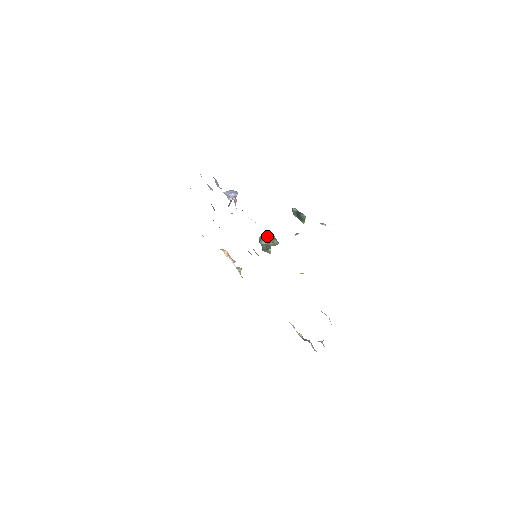
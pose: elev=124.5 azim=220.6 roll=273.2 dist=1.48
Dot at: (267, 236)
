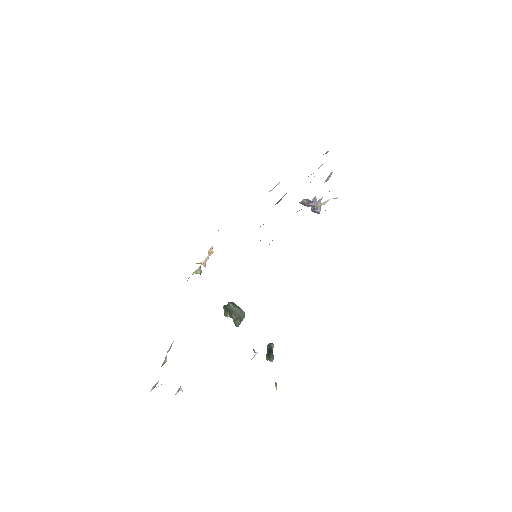
Dot at: (241, 309)
